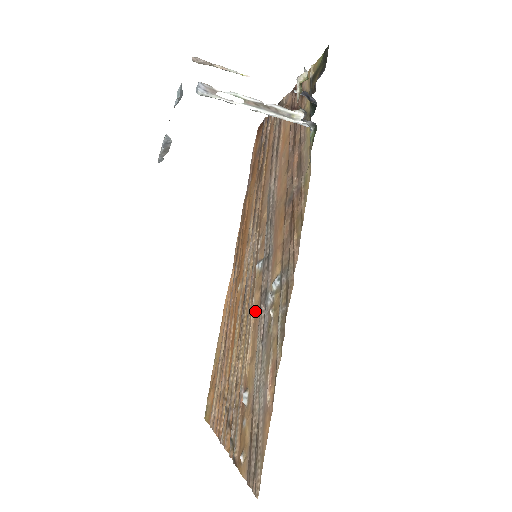
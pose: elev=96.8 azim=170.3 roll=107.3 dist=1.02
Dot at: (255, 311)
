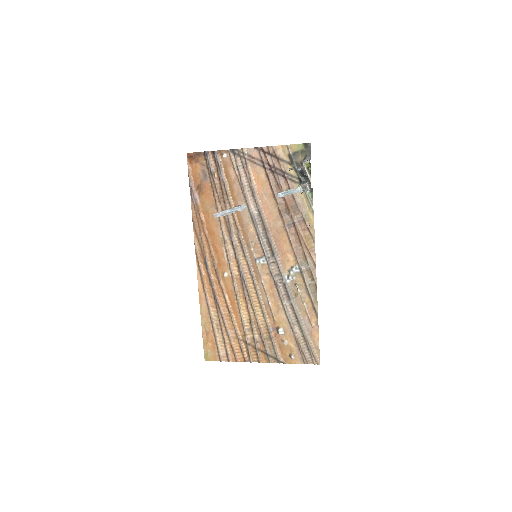
Dot at: (268, 287)
